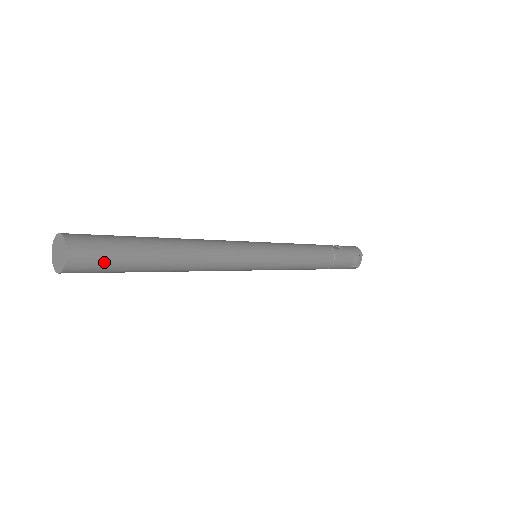
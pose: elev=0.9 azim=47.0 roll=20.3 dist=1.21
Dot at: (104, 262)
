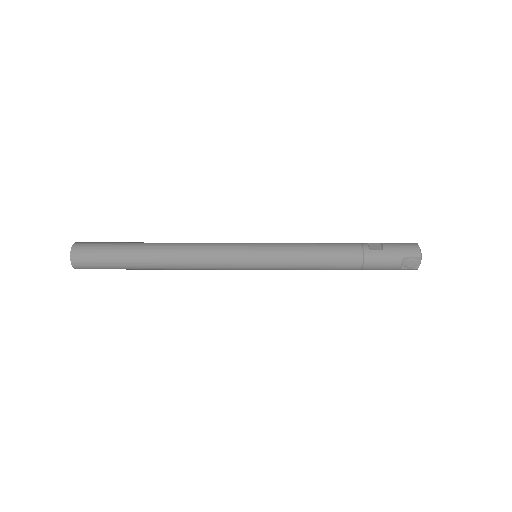
Dot at: (98, 265)
